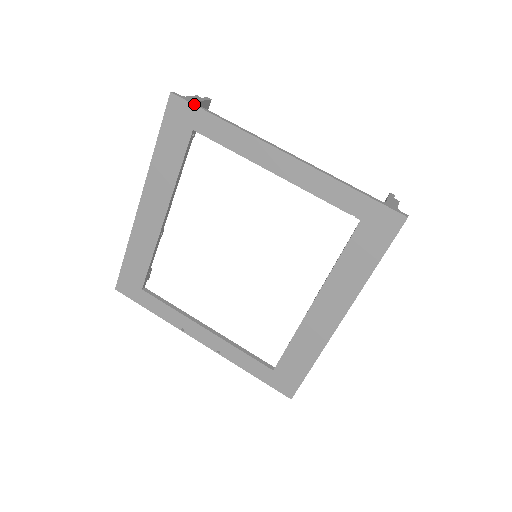
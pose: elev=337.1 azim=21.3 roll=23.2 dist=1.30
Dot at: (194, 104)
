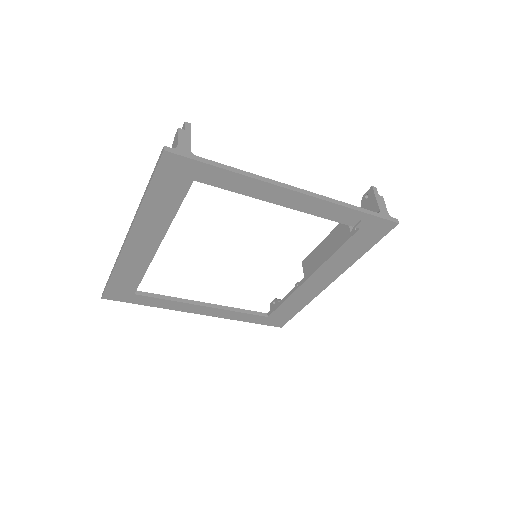
Dot at: (195, 159)
